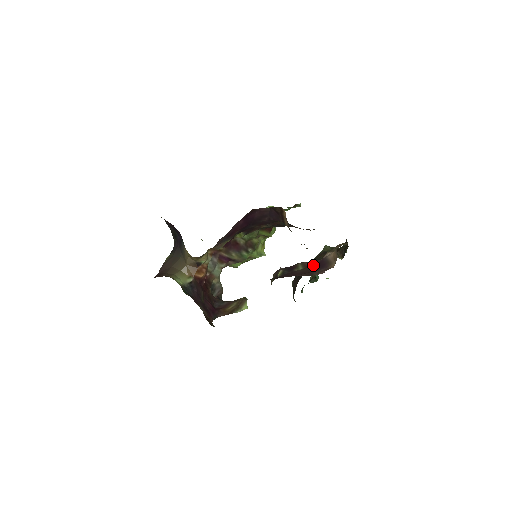
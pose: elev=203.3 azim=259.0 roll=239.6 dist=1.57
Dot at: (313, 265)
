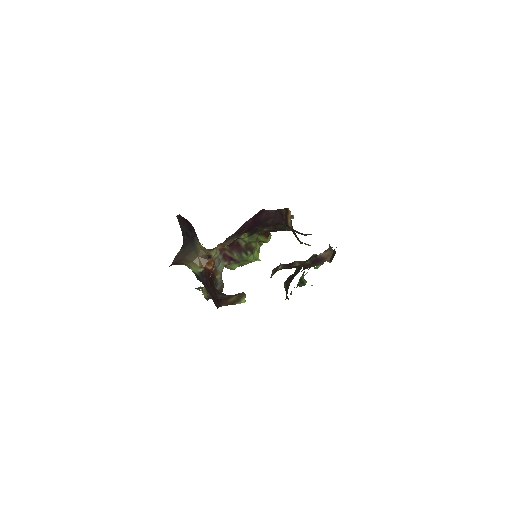
Dot at: (309, 262)
